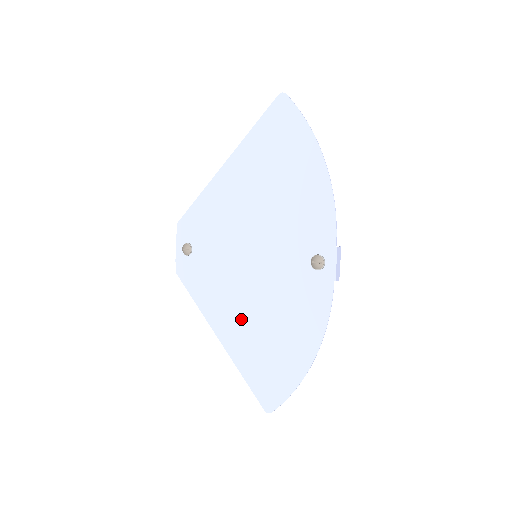
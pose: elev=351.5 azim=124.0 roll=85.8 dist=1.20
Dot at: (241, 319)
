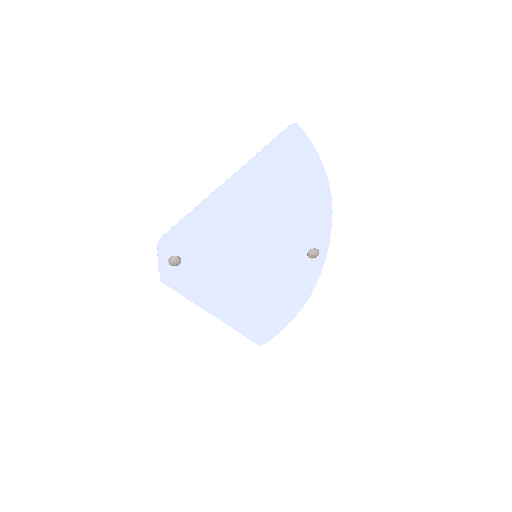
Dot at: (239, 300)
